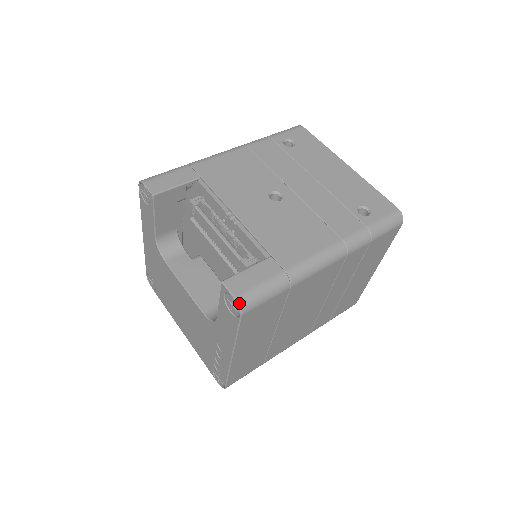
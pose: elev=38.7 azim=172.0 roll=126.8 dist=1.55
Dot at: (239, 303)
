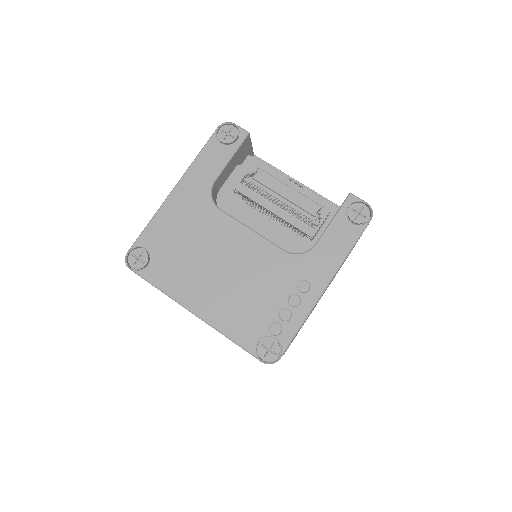
Dot at: occluded
